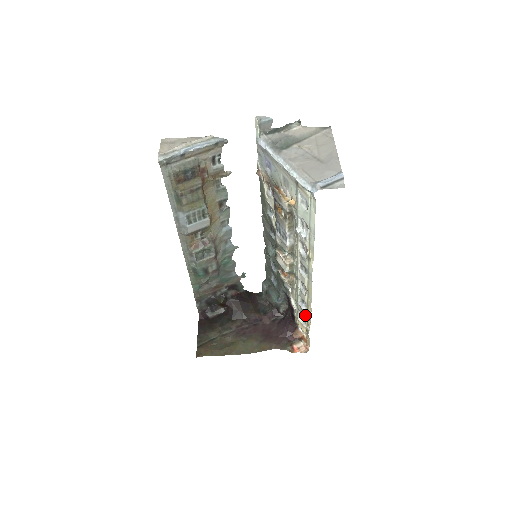
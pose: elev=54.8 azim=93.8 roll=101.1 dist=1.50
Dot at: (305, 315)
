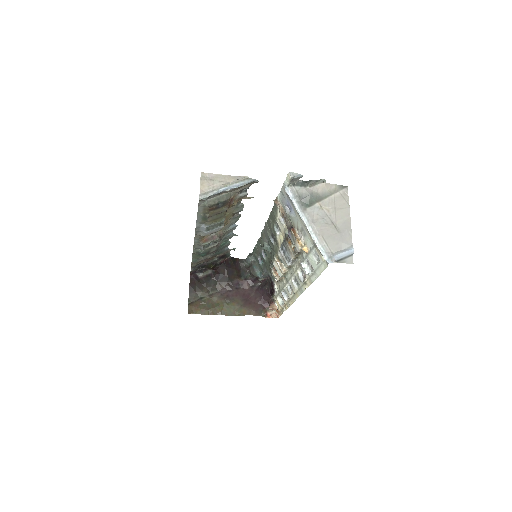
Dot at: (285, 302)
